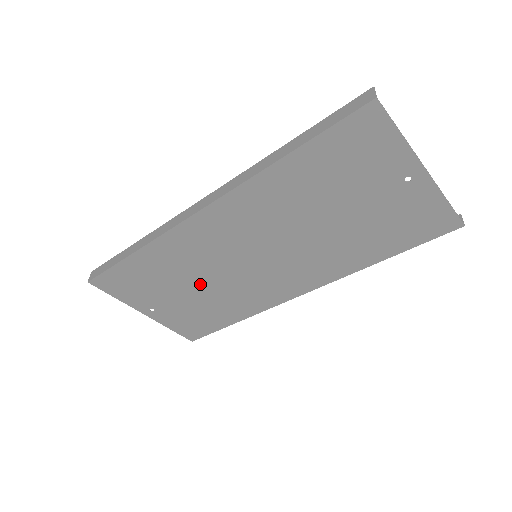
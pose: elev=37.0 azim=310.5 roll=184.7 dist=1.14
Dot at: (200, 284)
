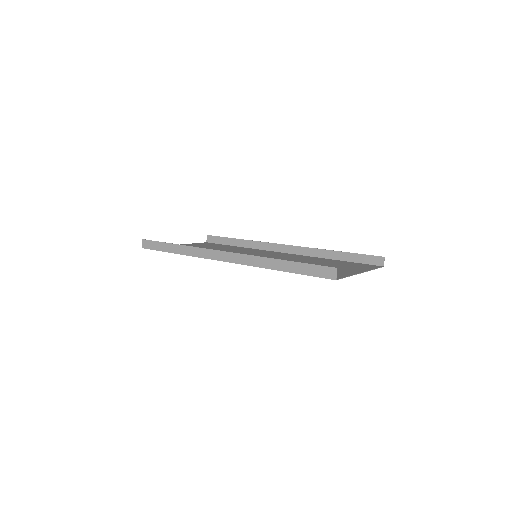
Dot at: occluded
